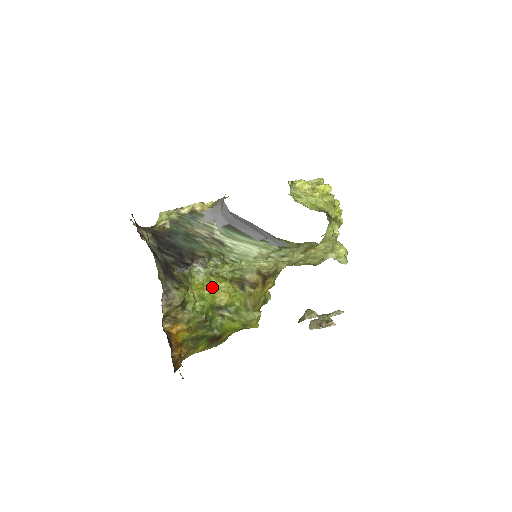
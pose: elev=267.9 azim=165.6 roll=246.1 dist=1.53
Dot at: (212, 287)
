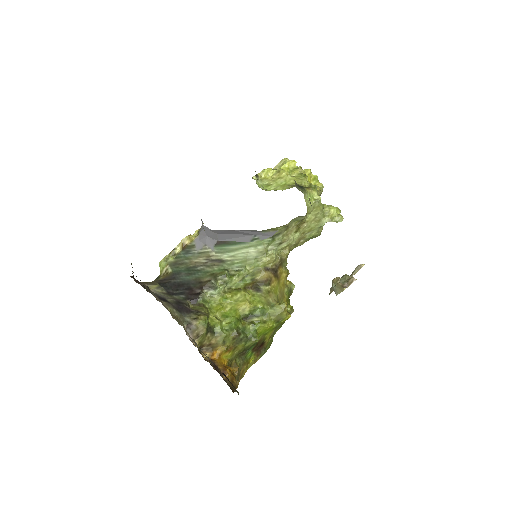
Dot at: (230, 302)
